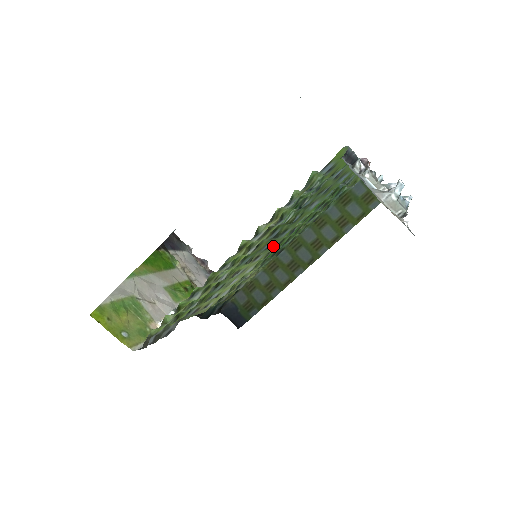
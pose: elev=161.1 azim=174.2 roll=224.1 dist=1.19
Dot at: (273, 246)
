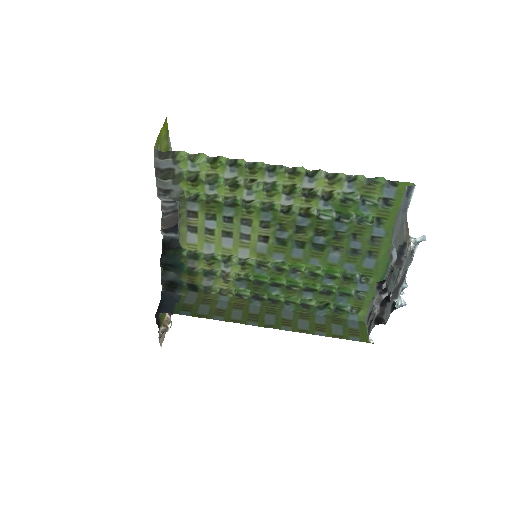
Dot at: (278, 256)
